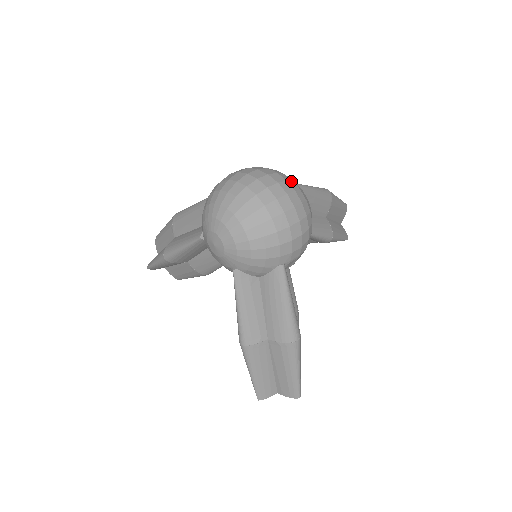
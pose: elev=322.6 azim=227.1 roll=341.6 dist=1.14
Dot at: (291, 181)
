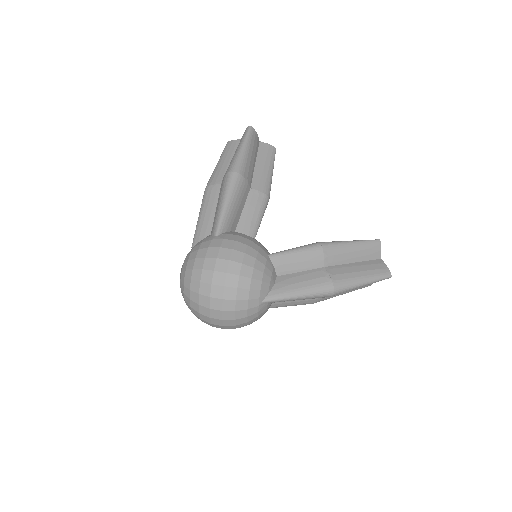
Dot at: (243, 310)
